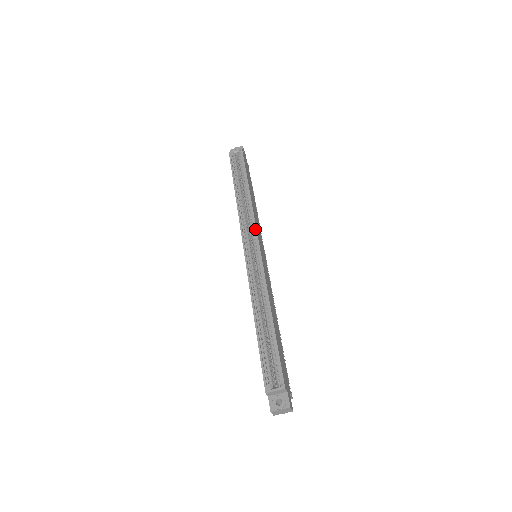
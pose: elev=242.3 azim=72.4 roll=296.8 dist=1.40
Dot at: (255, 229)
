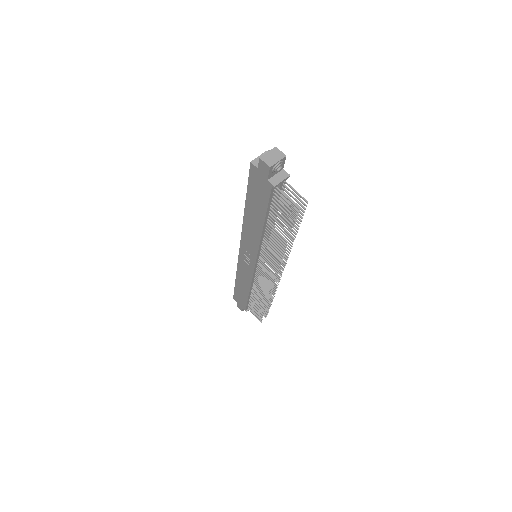
Dot at: occluded
